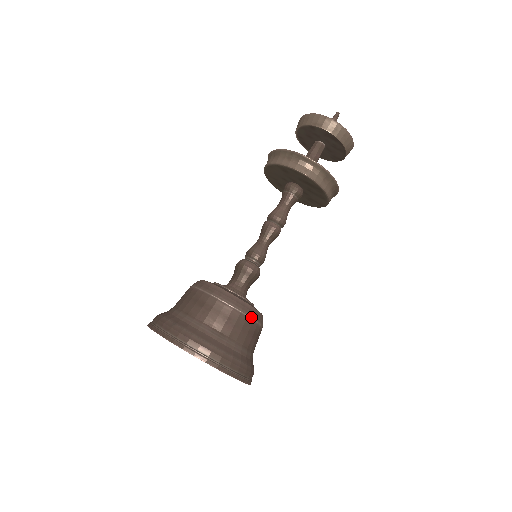
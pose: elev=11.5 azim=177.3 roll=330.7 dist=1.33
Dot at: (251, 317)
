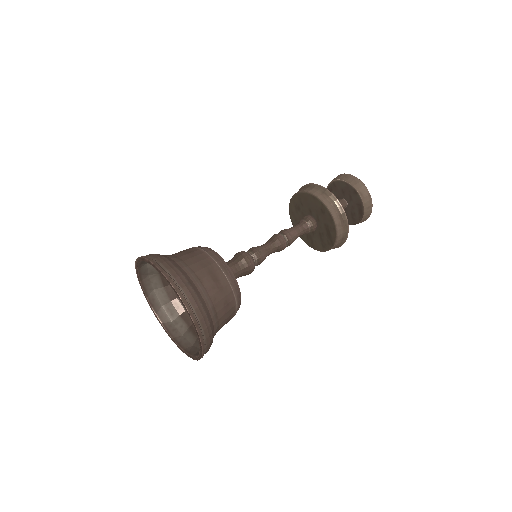
Dot at: (237, 310)
